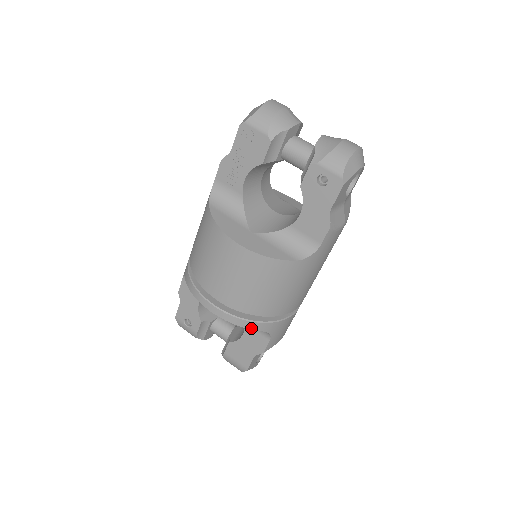
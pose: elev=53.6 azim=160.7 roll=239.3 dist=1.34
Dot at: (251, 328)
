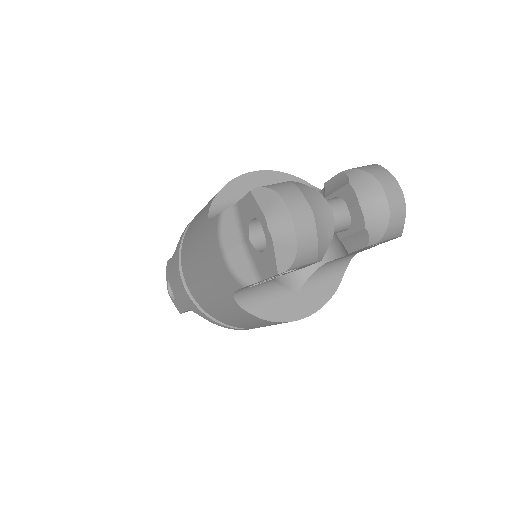
Dot at: occluded
